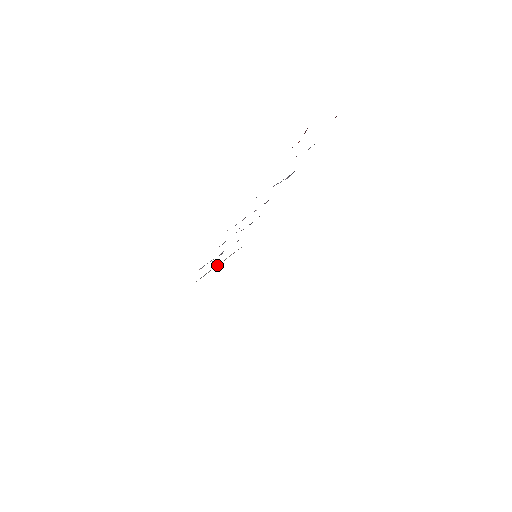
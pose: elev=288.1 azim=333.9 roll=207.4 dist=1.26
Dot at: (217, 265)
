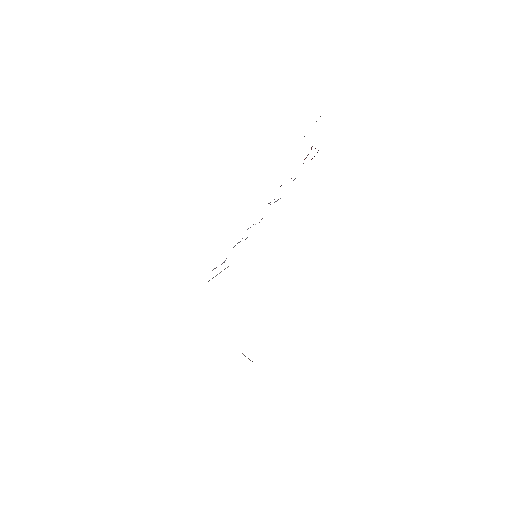
Dot at: (217, 274)
